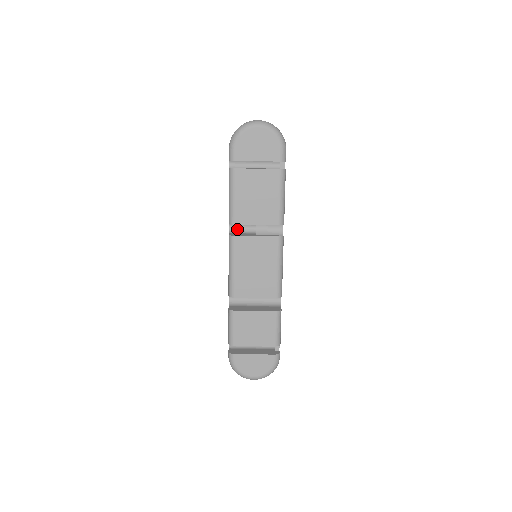
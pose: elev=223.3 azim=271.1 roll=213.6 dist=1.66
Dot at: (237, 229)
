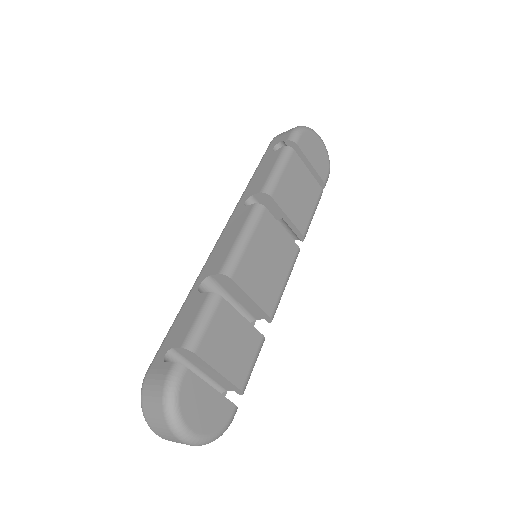
Dot at: occluded
